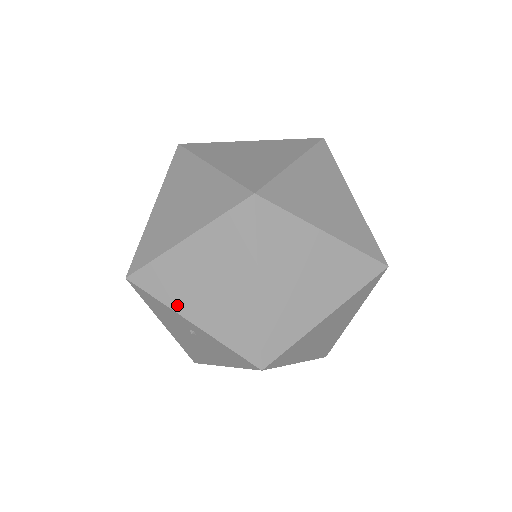
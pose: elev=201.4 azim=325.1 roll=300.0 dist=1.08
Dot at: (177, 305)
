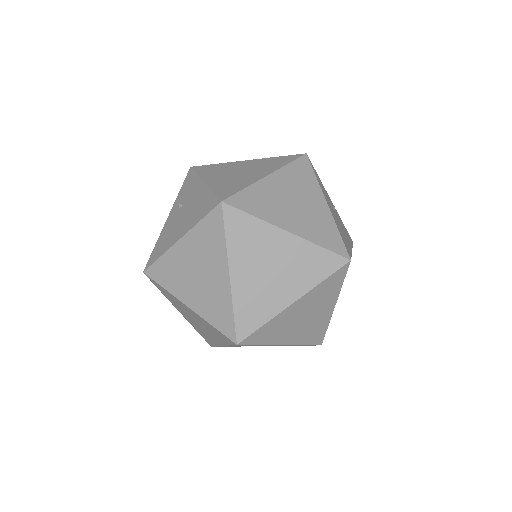
Dot at: (173, 304)
